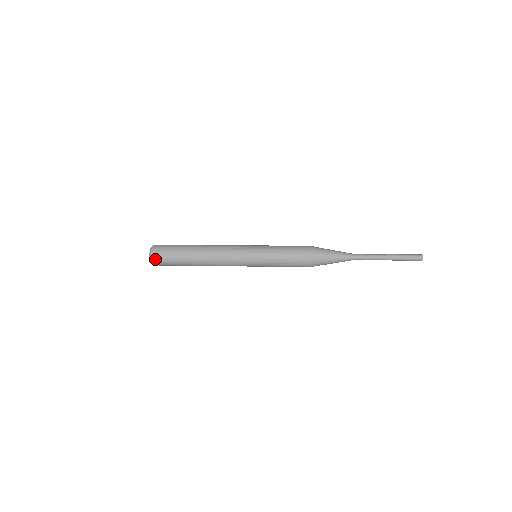
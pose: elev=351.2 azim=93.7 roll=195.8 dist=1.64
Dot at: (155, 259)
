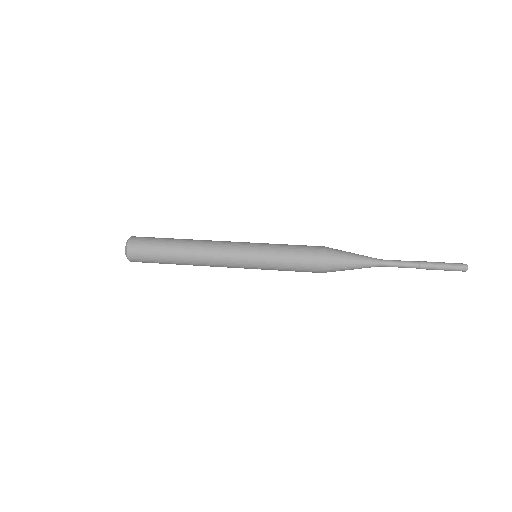
Dot at: (132, 257)
